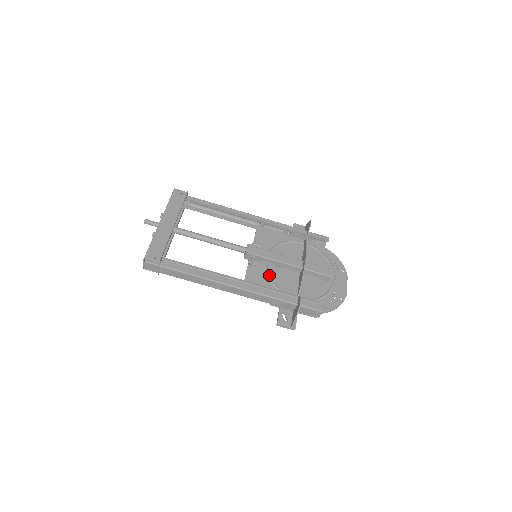
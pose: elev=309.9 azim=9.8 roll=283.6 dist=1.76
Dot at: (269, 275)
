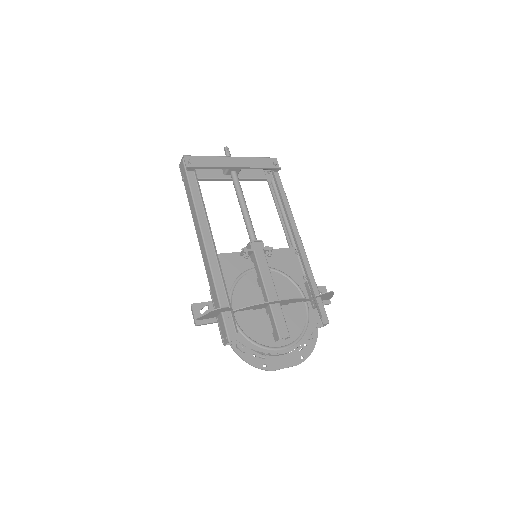
Dot at: (242, 276)
